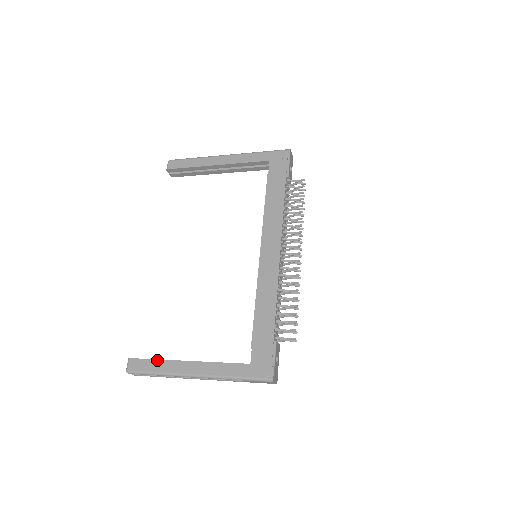
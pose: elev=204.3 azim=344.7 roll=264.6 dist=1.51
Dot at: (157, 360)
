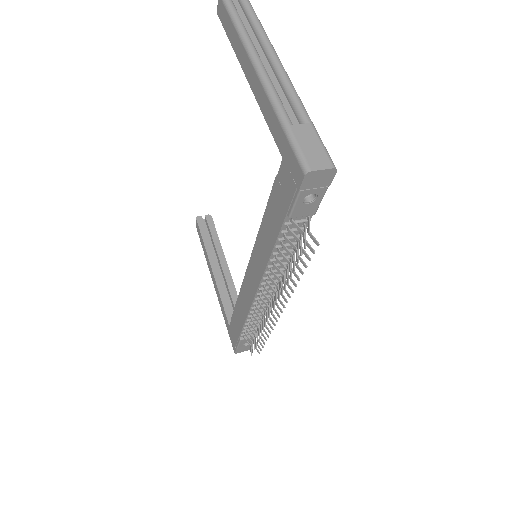
Dot at: (203, 243)
